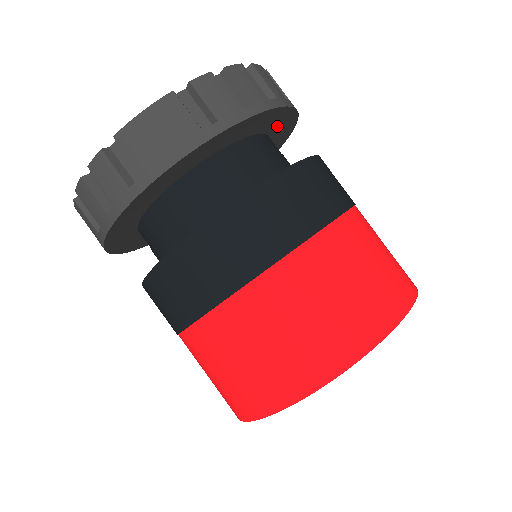
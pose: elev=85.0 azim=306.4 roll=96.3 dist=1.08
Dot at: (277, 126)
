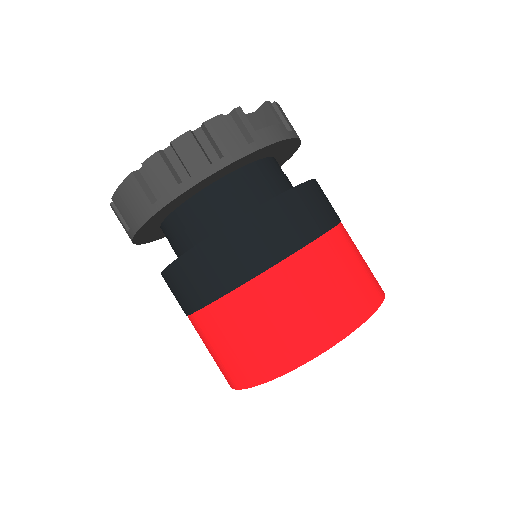
Dot at: (252, 159)
